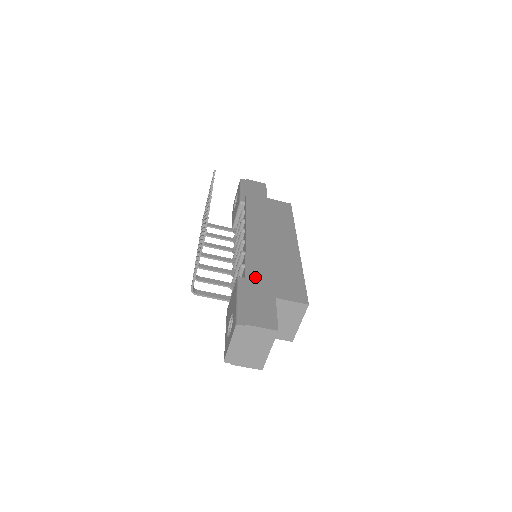
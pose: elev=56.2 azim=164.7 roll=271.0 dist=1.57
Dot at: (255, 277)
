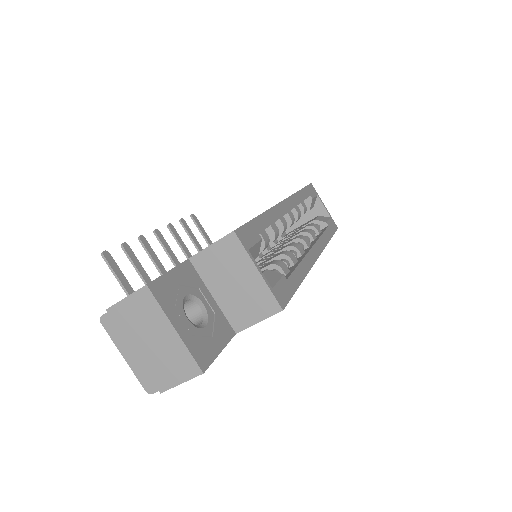
Dot at: occluded
